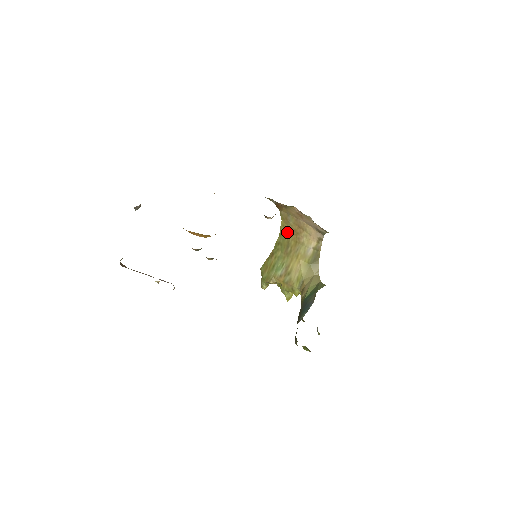
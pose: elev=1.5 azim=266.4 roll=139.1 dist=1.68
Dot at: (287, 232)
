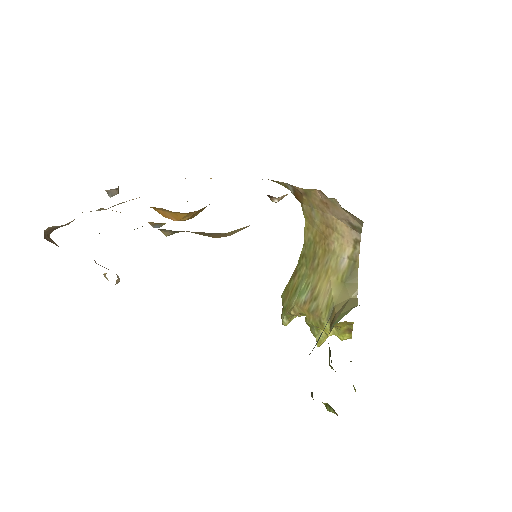
Dot at: (313, 237)
